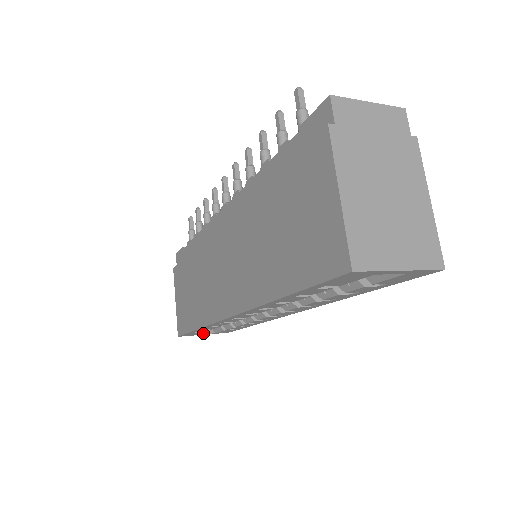
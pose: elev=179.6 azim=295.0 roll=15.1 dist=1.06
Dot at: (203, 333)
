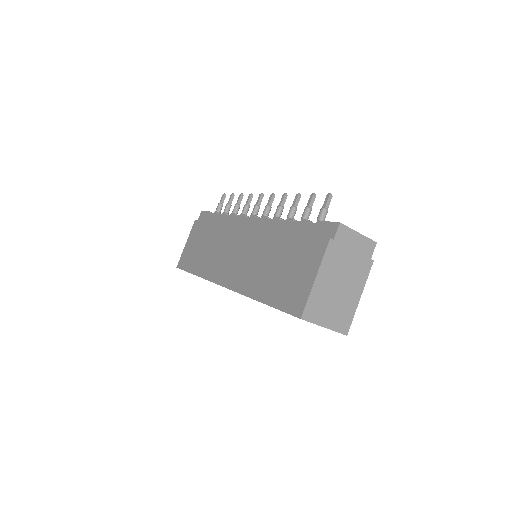
Dot at: occluded
